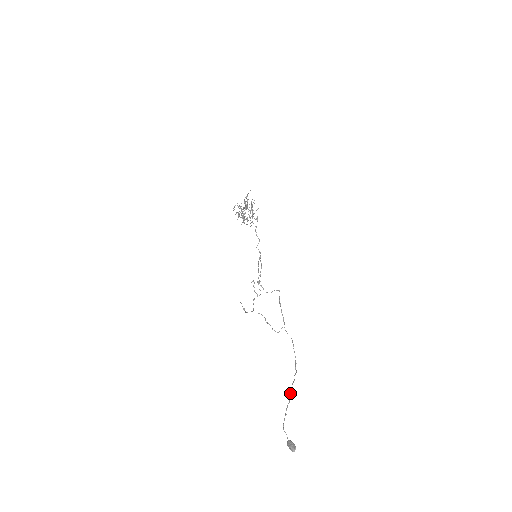
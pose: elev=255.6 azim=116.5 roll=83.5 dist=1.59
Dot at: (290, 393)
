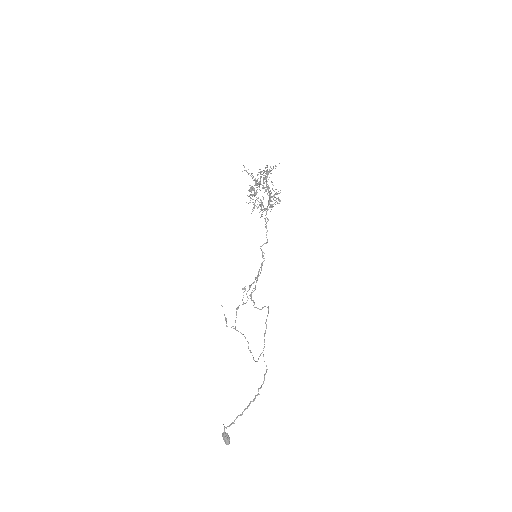
Dot at: (245, 409)
